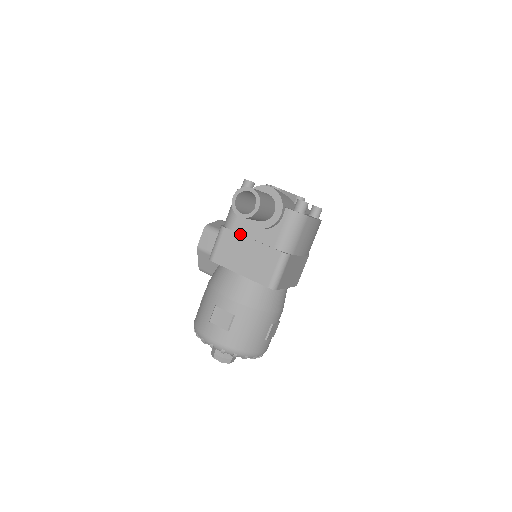
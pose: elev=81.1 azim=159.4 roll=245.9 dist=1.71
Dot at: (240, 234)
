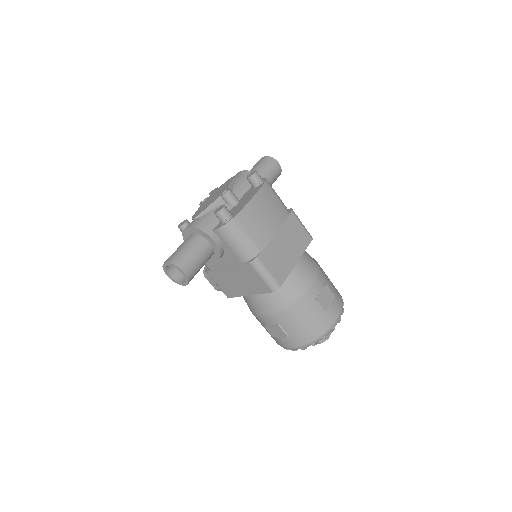
Dot at: (217, 269)
